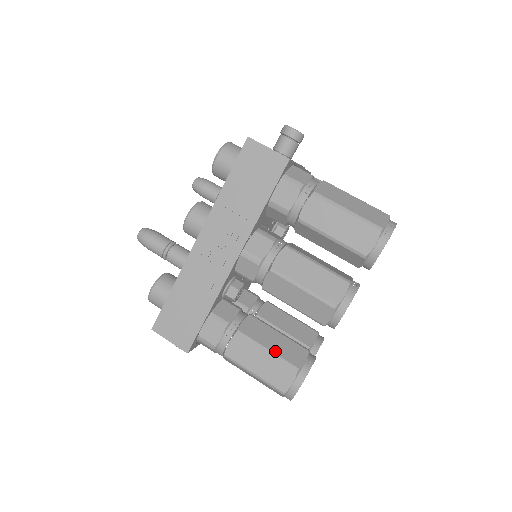
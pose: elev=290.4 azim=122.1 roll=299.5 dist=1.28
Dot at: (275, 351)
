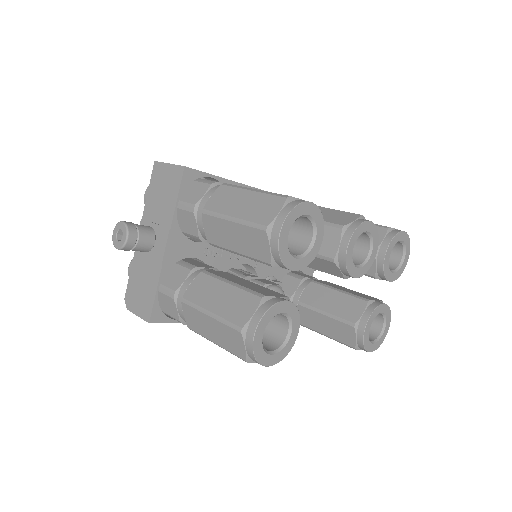
Dot at: occluded
